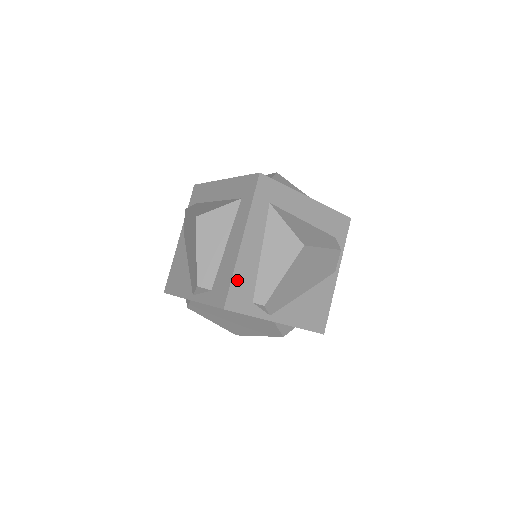
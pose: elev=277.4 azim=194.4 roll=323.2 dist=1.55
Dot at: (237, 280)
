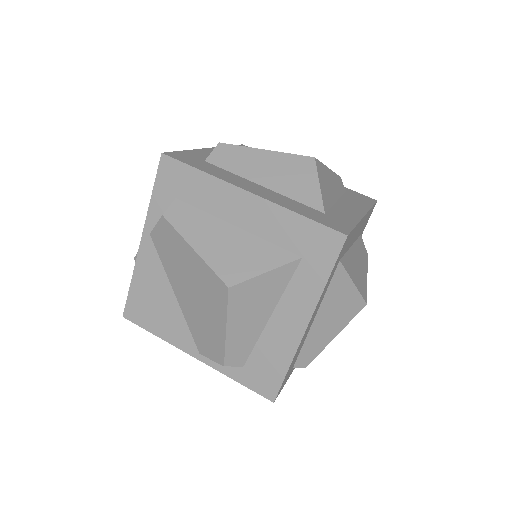
Dot at: (290, 367)
